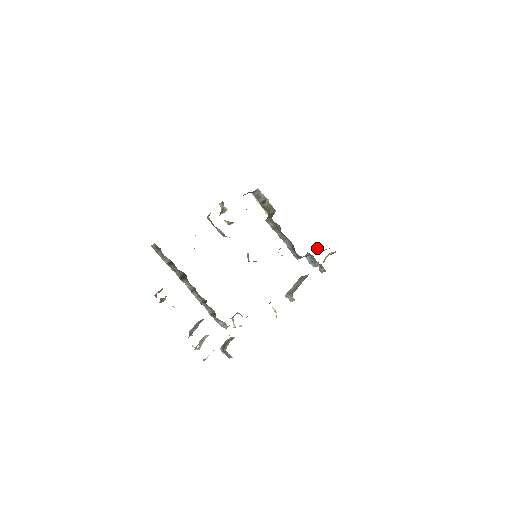
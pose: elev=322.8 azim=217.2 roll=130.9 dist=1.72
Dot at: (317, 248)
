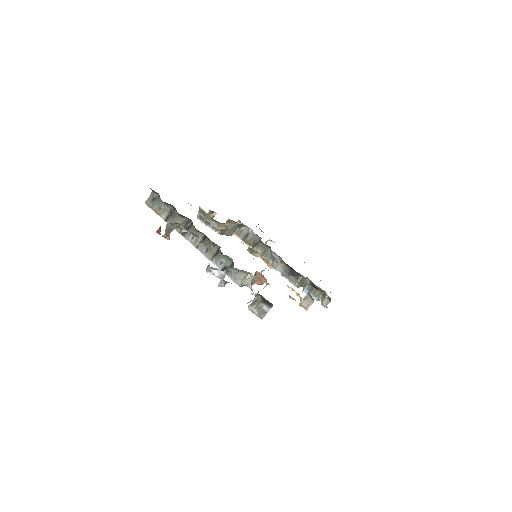
Dot at: occluded
